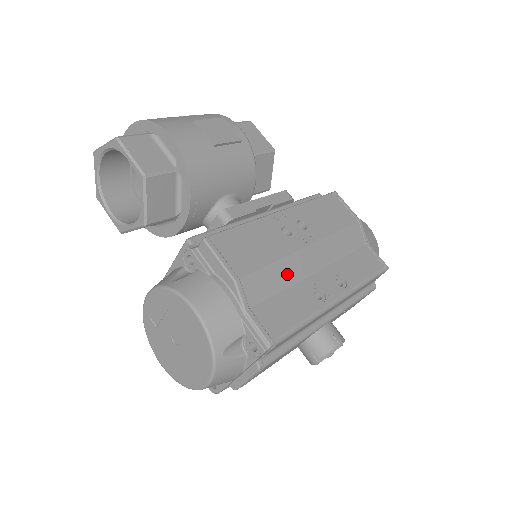
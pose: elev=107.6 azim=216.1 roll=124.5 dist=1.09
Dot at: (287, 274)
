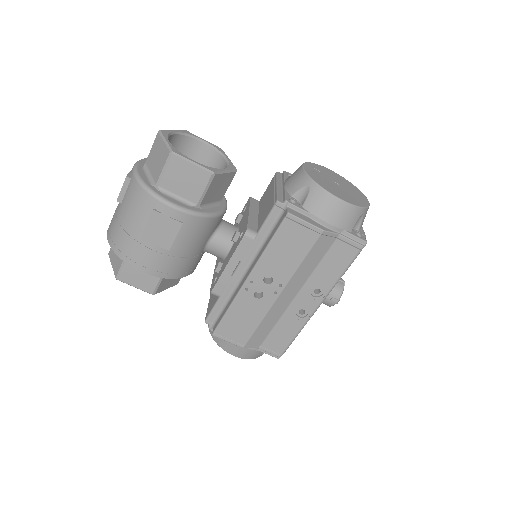
Dot at: (273, 318)
